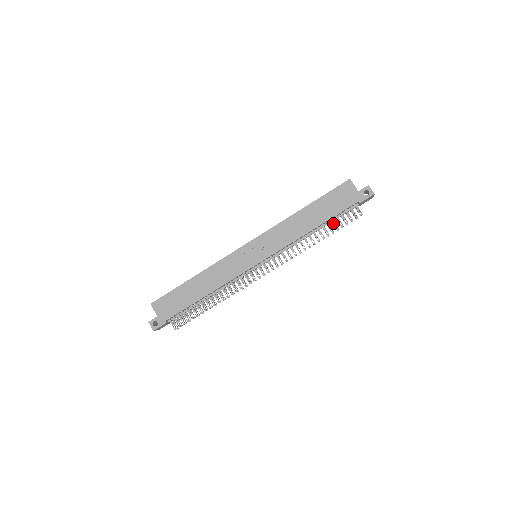
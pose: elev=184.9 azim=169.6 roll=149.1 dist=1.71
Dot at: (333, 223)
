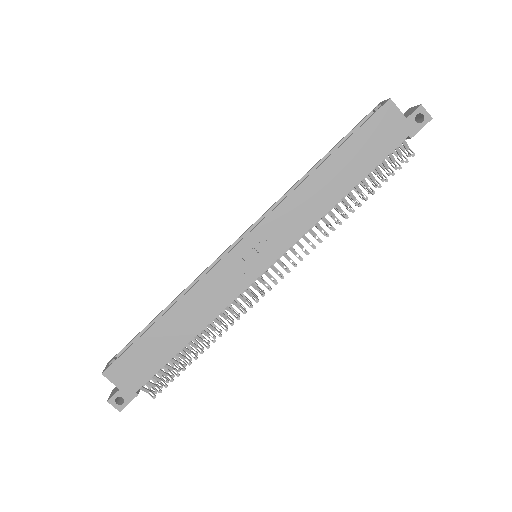
Dot at: (371, 179)
